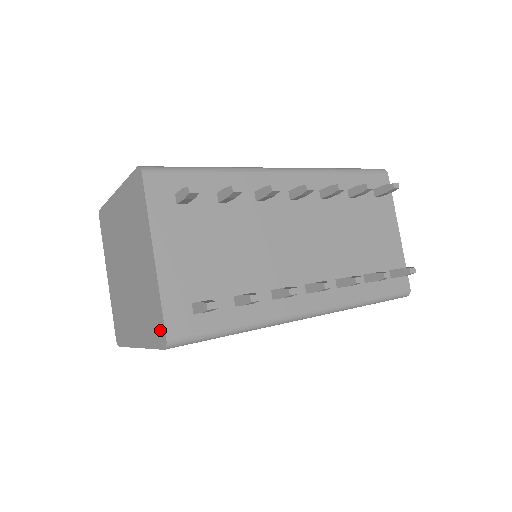
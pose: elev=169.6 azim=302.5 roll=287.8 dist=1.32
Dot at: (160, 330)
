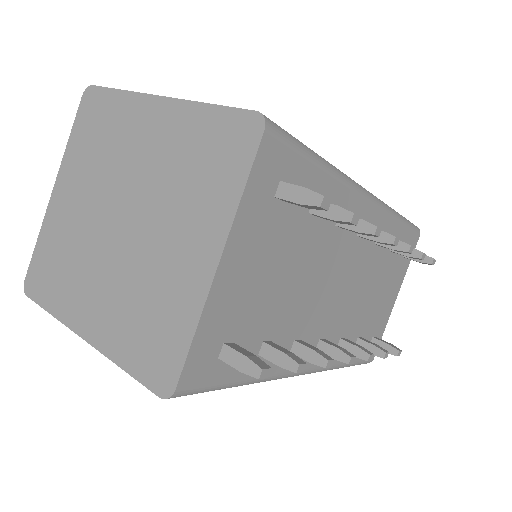
Dot at: (166, 367)
